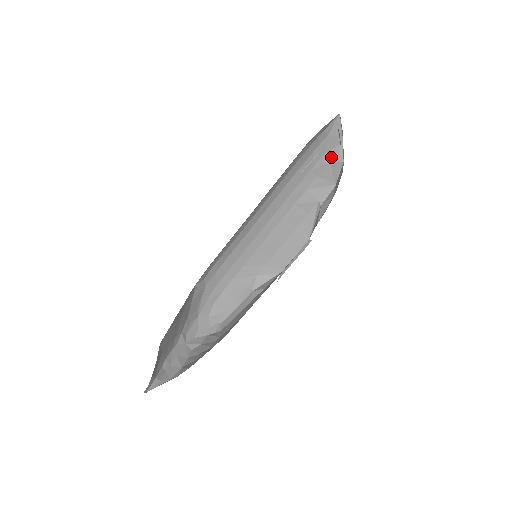
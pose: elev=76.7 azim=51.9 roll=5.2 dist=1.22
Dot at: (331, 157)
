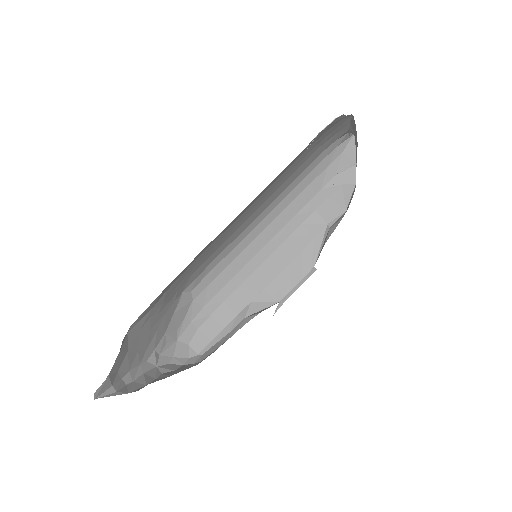
Dot at: (343, 178)
